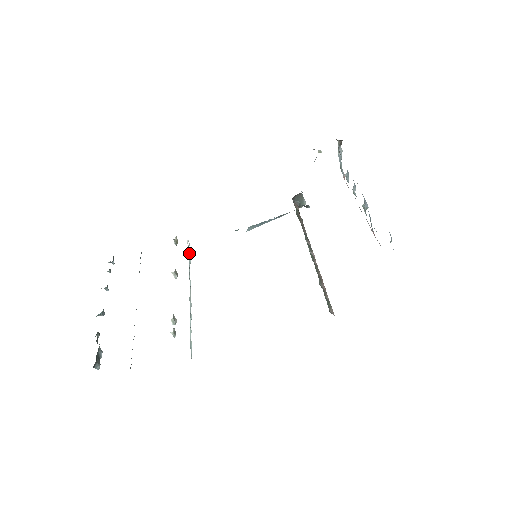
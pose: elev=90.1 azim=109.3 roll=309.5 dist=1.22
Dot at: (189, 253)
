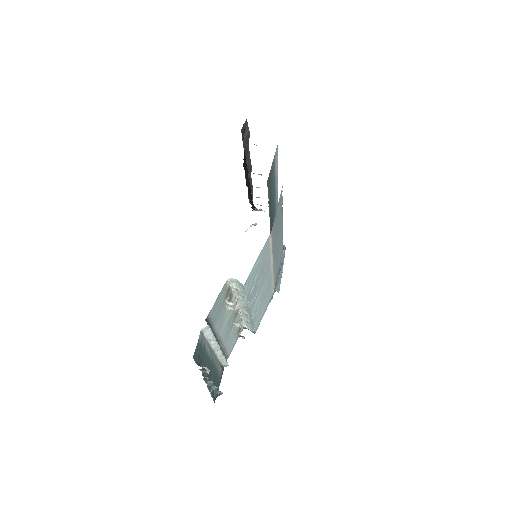
Dot at: (250, 326)
